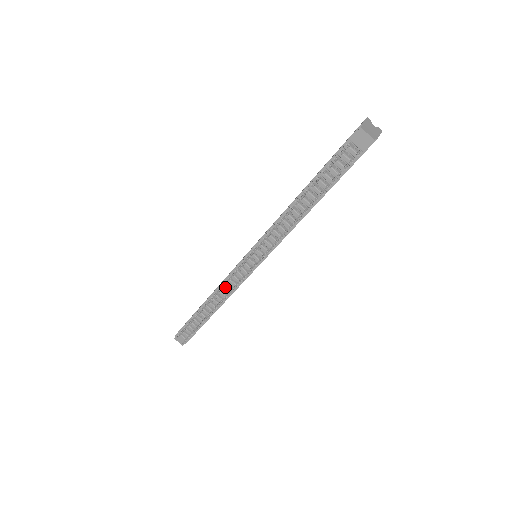
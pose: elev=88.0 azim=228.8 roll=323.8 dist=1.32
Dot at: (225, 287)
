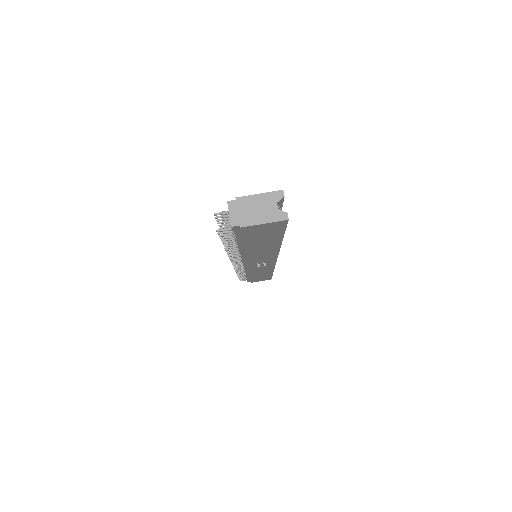
Dot at: occluded
